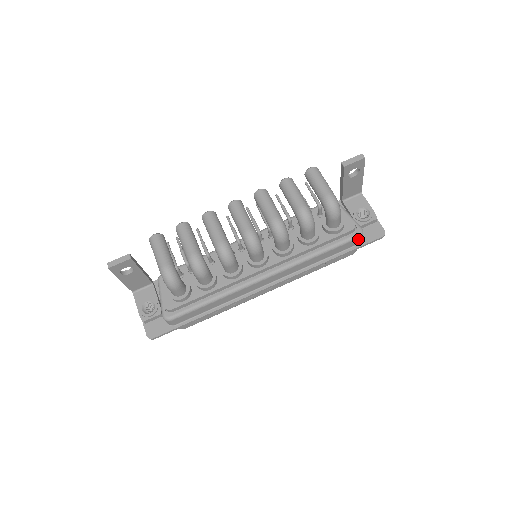
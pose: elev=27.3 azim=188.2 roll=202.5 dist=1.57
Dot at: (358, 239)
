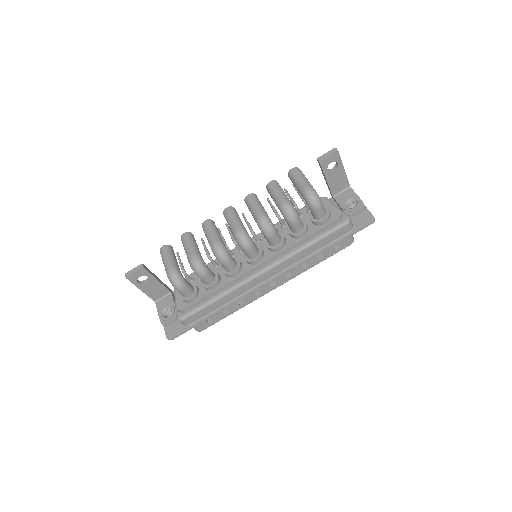
Dot at: (346, 227)
